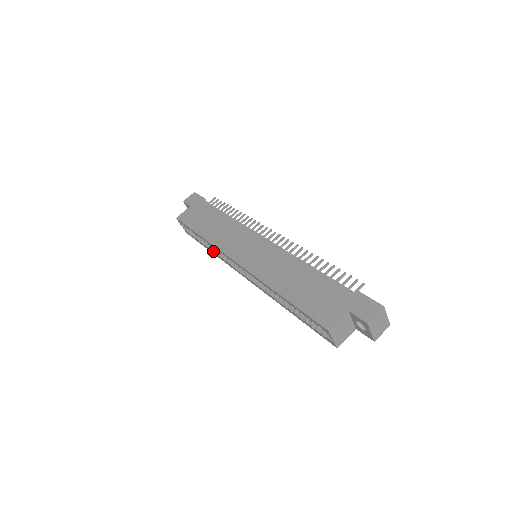
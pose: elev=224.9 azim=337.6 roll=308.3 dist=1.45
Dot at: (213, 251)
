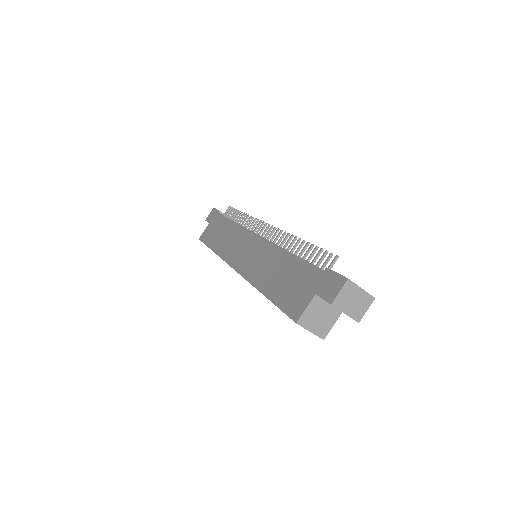
Dot at: occluded
